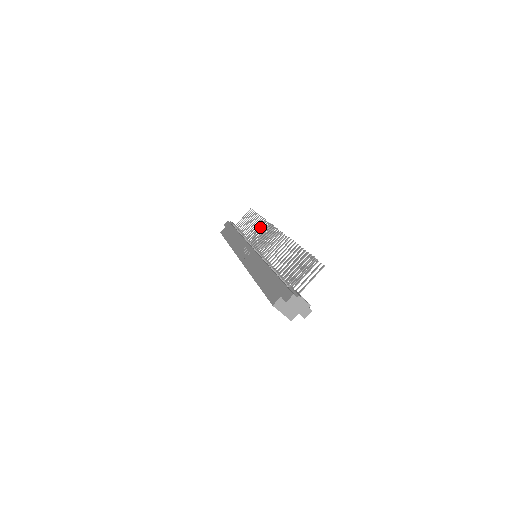
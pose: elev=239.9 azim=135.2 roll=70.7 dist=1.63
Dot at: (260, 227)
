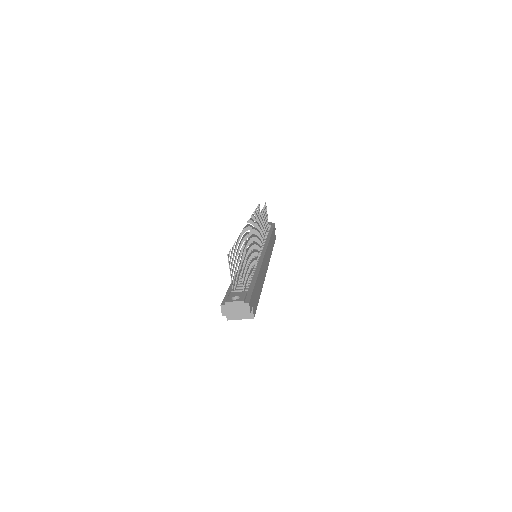
Dot at: occluded
